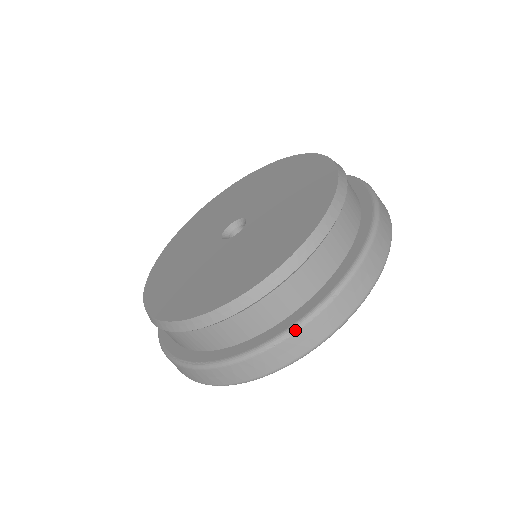
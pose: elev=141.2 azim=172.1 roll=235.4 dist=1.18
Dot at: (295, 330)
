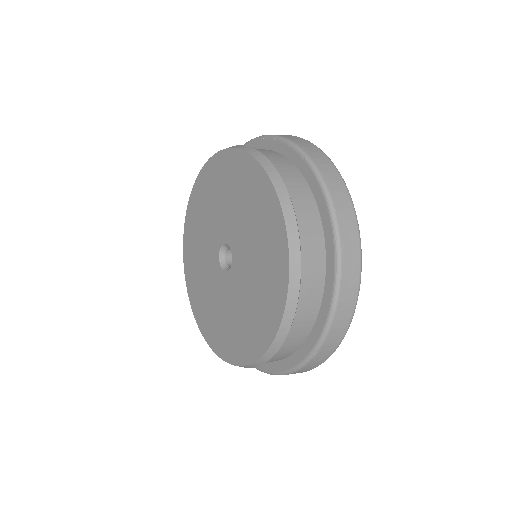
Dot at: (295, 371)
